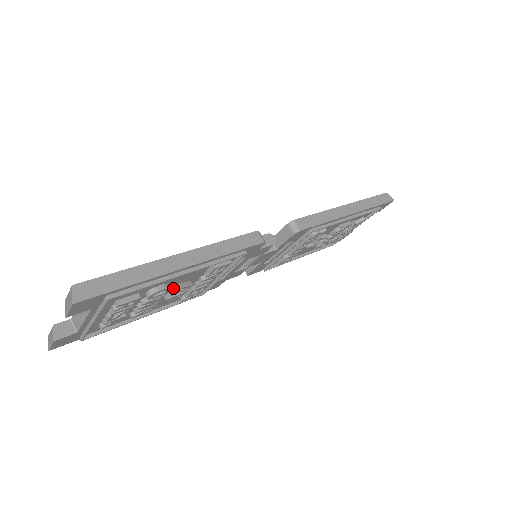
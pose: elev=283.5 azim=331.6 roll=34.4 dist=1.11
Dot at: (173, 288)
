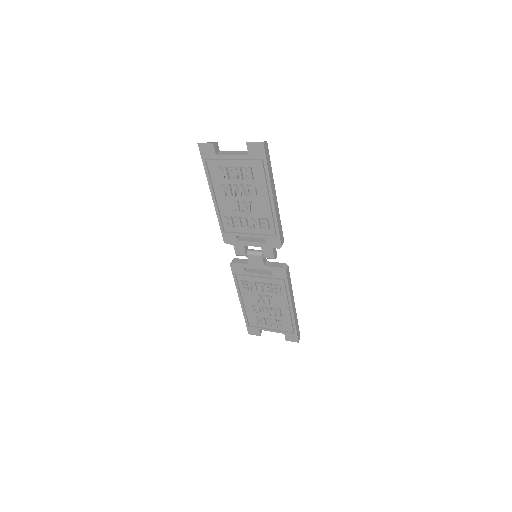
Dot at: (246, 203)
